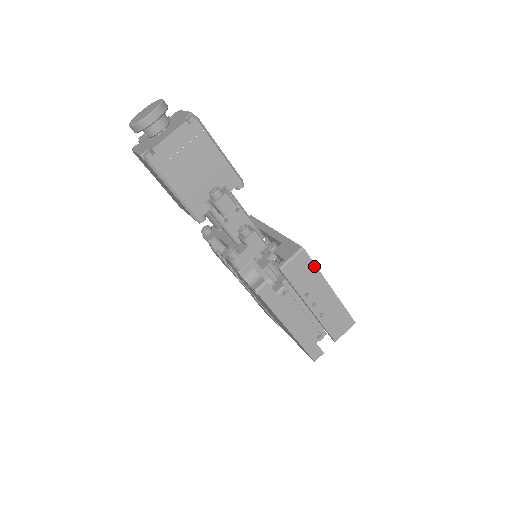
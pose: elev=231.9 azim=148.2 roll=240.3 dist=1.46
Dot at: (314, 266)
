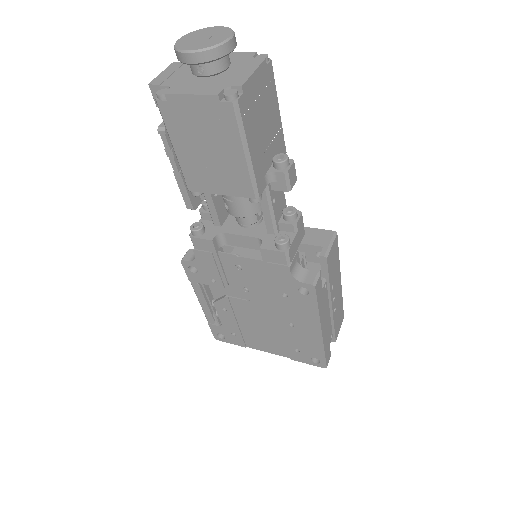
Dot at: (338, 253)
